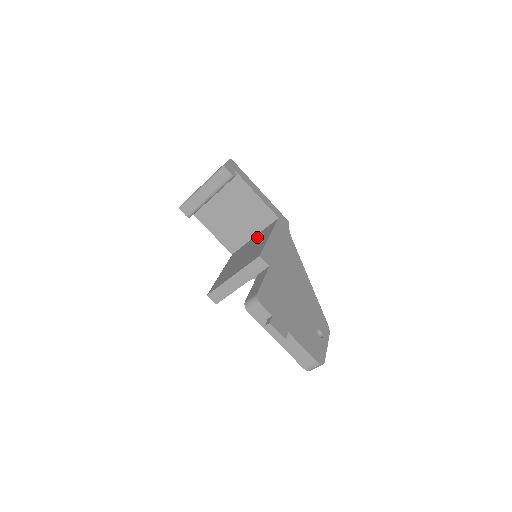
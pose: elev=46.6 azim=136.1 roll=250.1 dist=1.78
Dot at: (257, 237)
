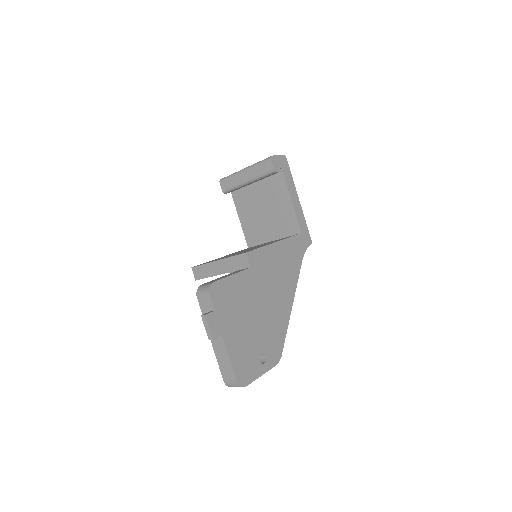
Dot at: occluded
